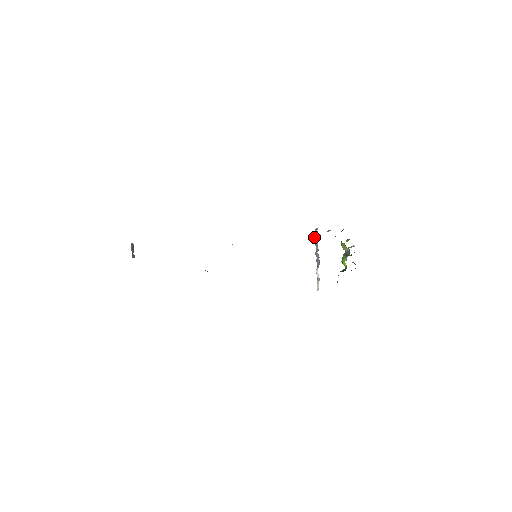
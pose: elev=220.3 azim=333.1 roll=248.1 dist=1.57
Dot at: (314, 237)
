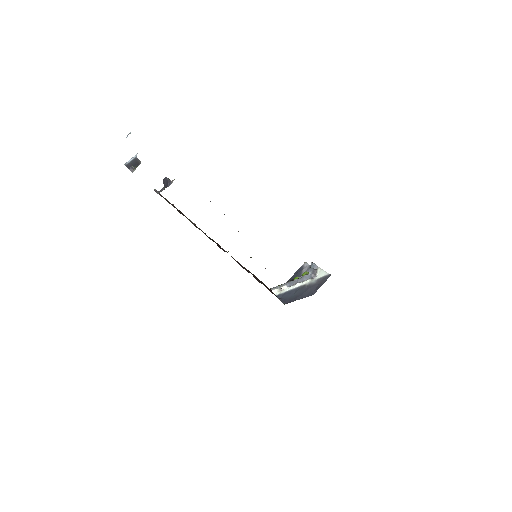
Dot at: (307, 276)
